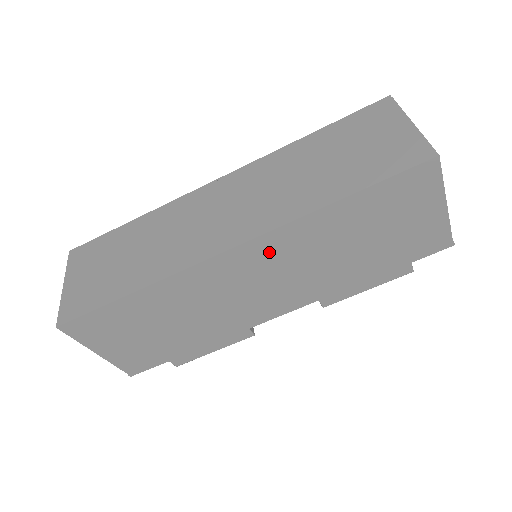
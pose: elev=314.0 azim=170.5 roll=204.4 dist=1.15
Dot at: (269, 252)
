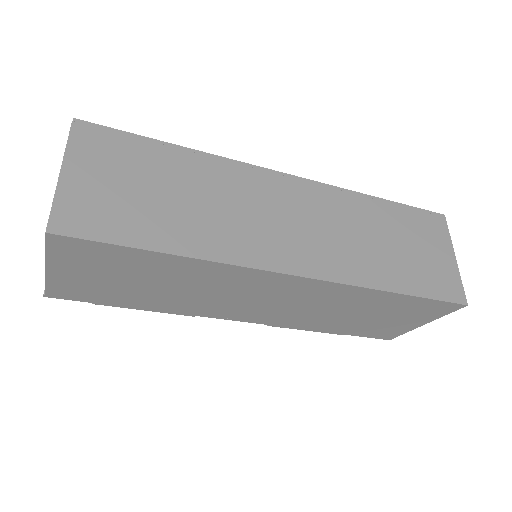
Dot at: (311, 291)
